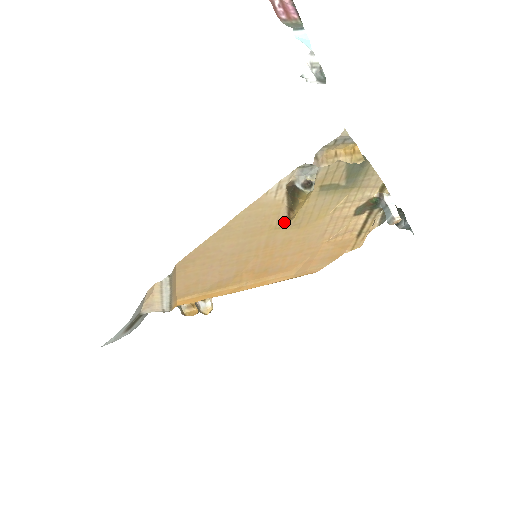
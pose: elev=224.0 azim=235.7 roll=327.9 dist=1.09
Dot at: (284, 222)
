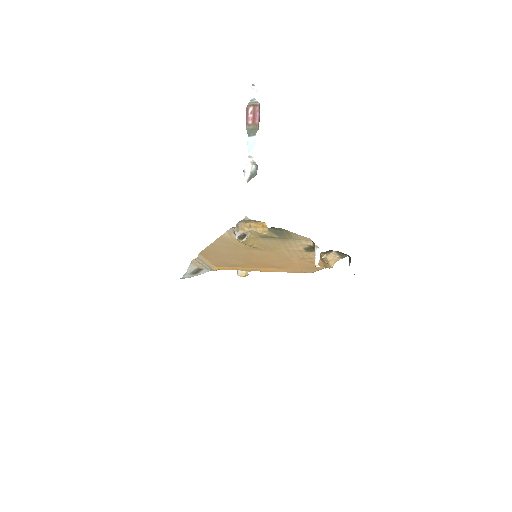
Dot at: (252, 247)
